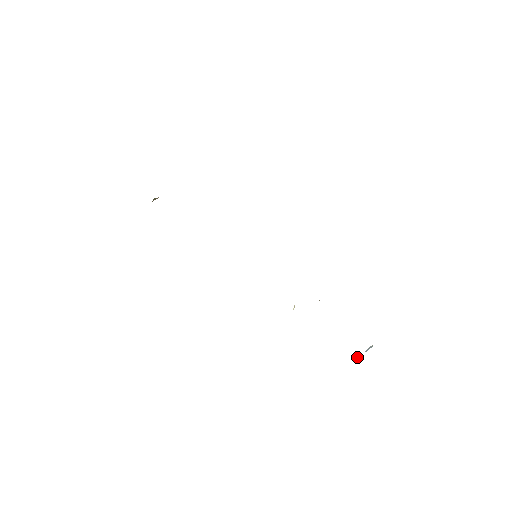
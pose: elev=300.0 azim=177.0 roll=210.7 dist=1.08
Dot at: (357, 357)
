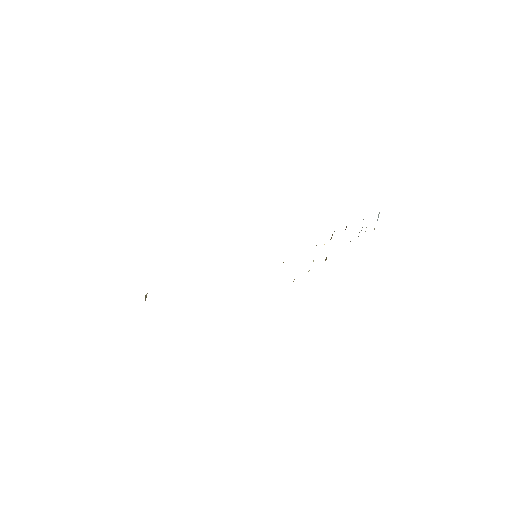
Dot at: (374, 229)
